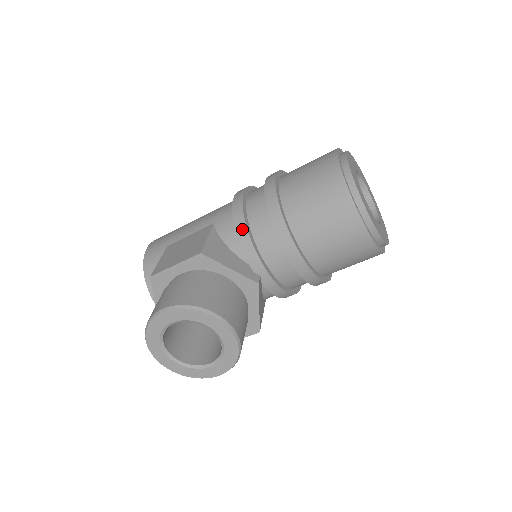
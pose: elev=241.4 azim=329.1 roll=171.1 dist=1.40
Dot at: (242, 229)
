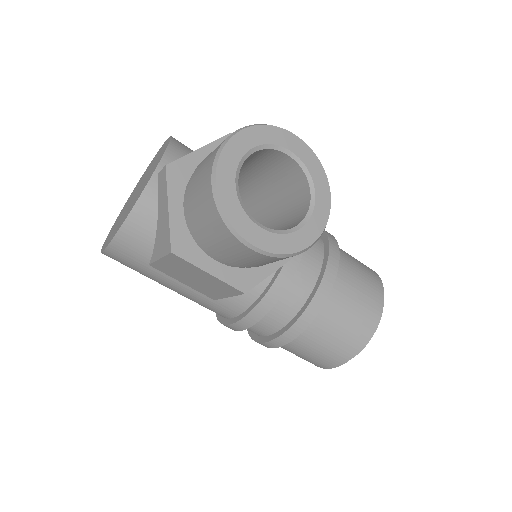
Dot at: occluded
